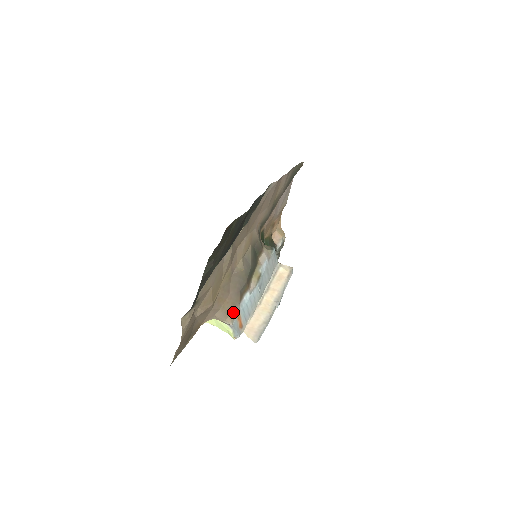
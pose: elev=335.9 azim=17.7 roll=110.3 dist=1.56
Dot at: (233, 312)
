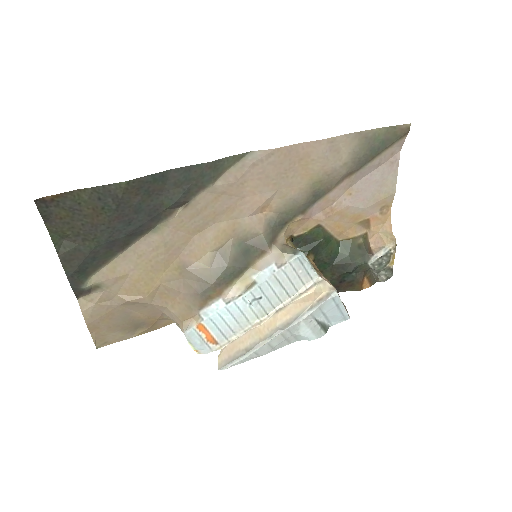
Dot at: (190, 318)
